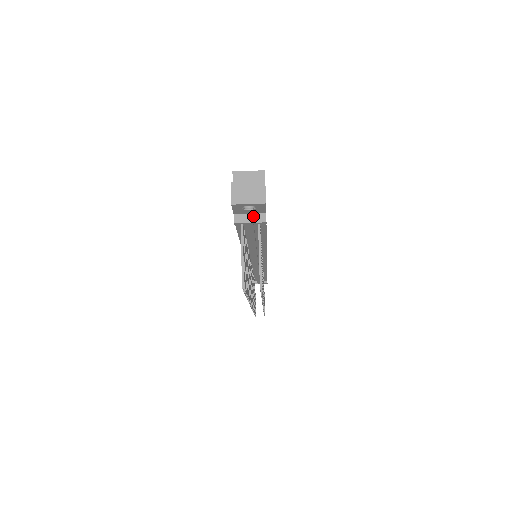
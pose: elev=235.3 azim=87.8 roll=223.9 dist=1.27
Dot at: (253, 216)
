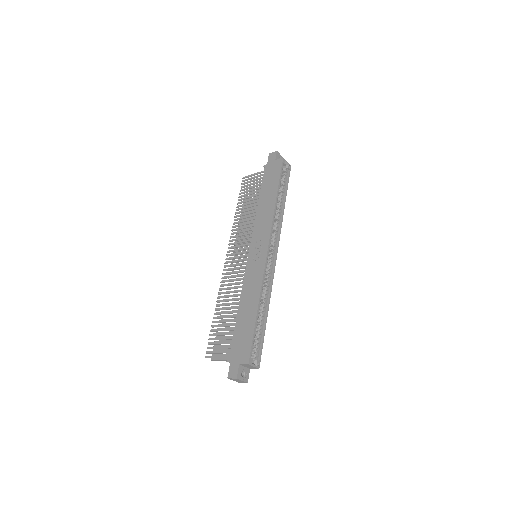
Dot at: occluded
